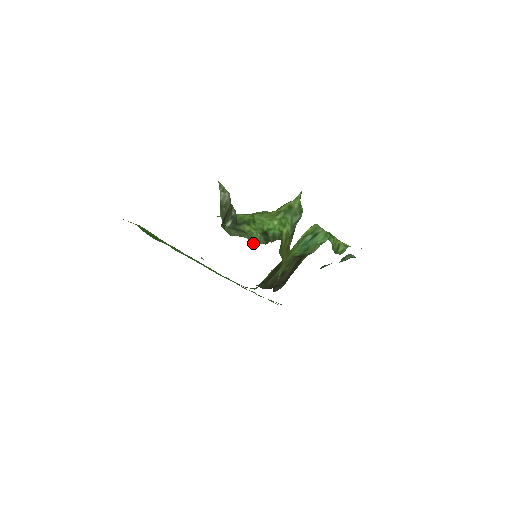
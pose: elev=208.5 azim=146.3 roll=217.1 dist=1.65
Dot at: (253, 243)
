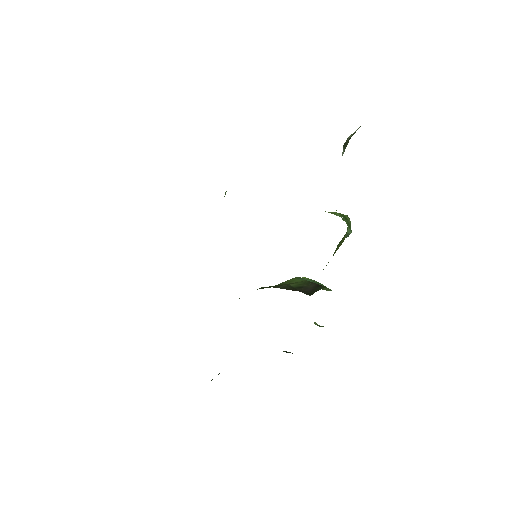
Dot at: occluded
